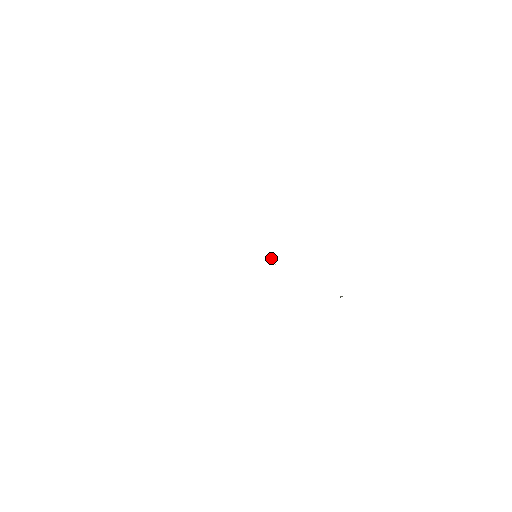
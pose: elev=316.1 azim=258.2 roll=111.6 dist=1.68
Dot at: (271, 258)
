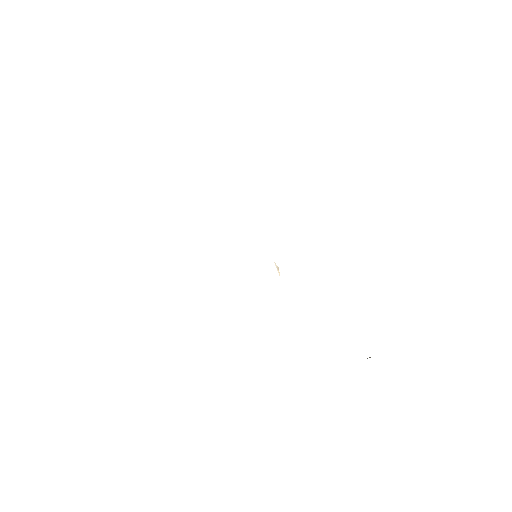
Dot at: (276, 265)
